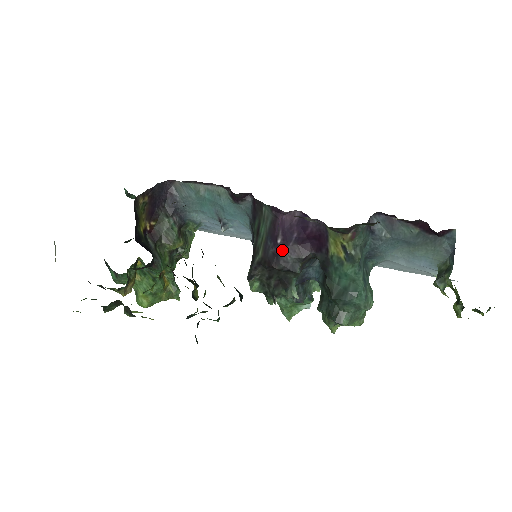
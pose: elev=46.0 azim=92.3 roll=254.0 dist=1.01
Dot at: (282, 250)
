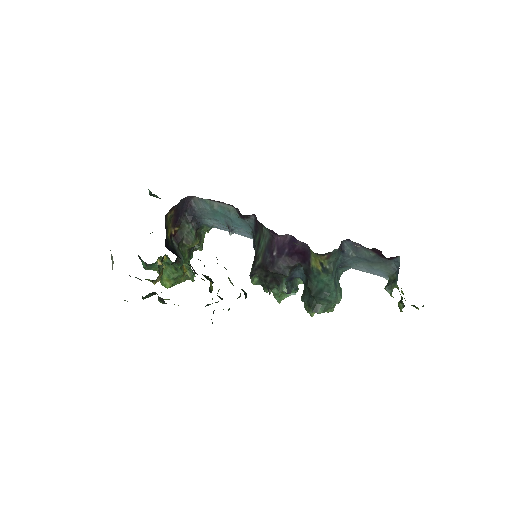
Dot at: (276, 260)
